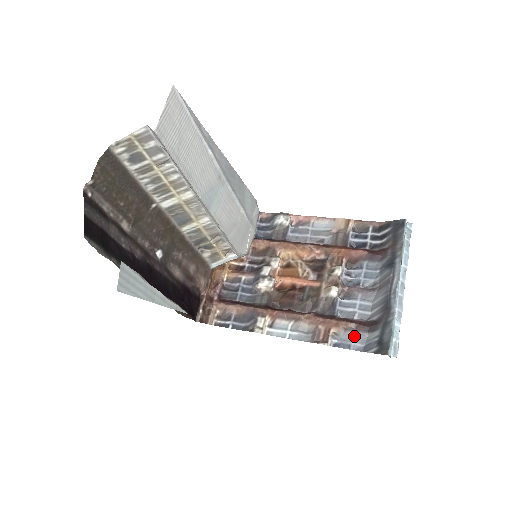
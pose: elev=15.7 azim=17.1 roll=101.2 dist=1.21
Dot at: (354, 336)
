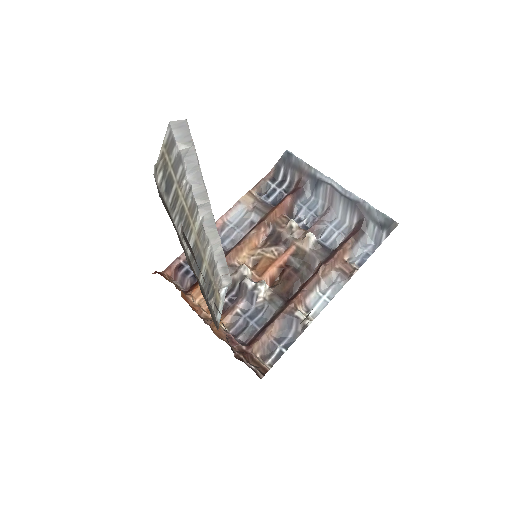
Dot at: (361, 246)
